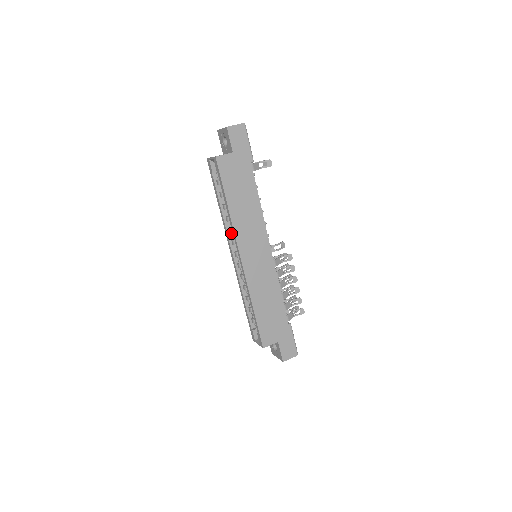
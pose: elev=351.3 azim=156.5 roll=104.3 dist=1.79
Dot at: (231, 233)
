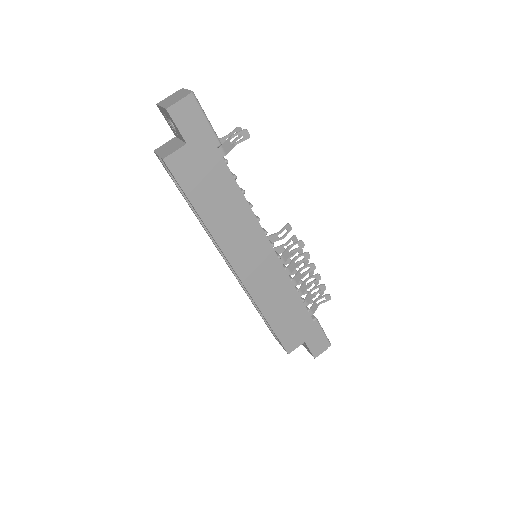
Dot at: occluded
